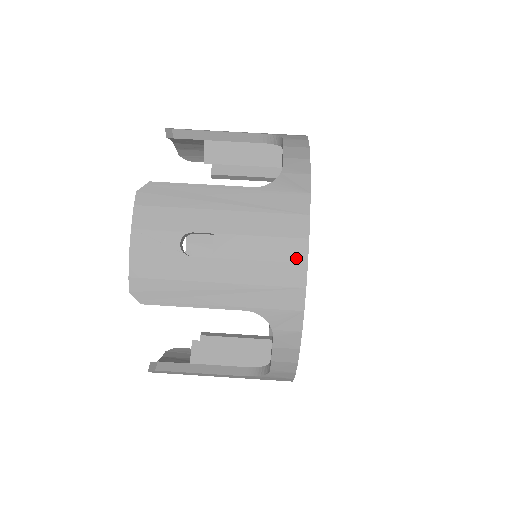
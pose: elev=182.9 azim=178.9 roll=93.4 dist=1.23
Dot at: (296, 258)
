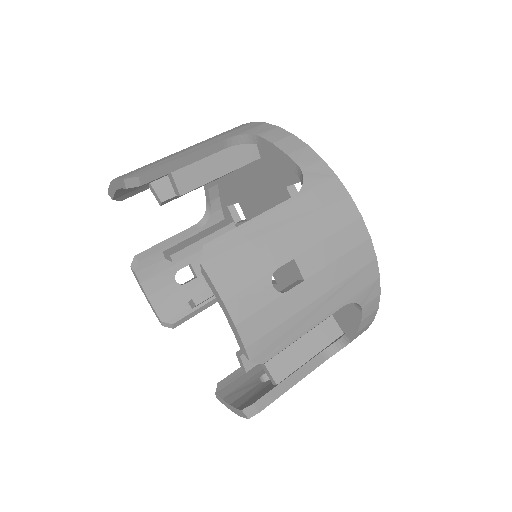
Dot at: (361, 238)
